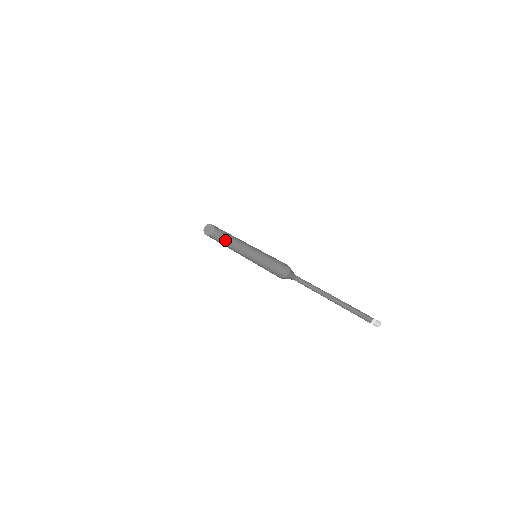
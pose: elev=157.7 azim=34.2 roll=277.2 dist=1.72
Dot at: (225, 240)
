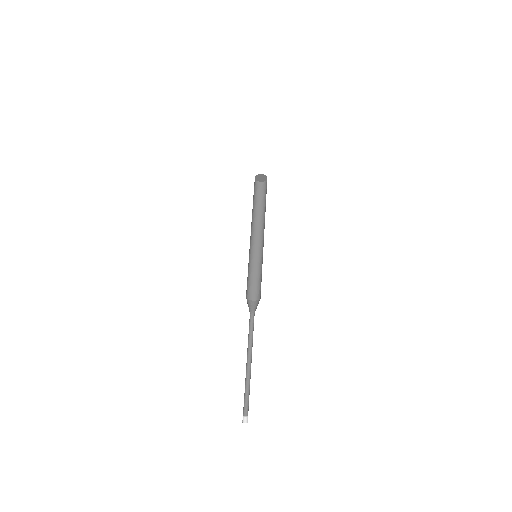
Dot at: (265, 202)
